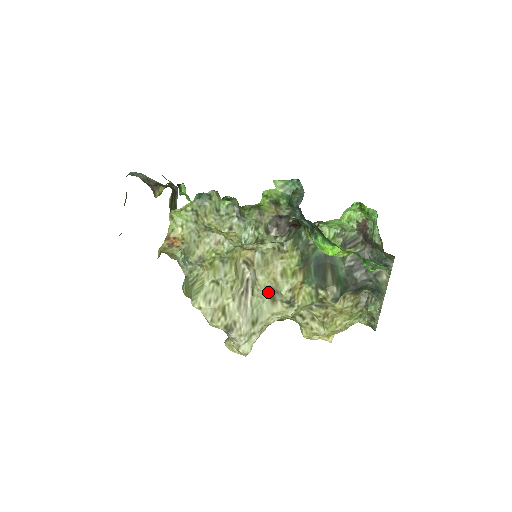
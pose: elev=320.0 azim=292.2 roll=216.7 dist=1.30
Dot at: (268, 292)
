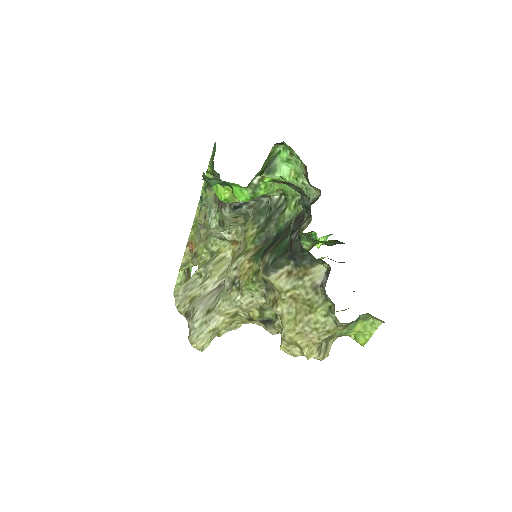
Dot at: occluded
